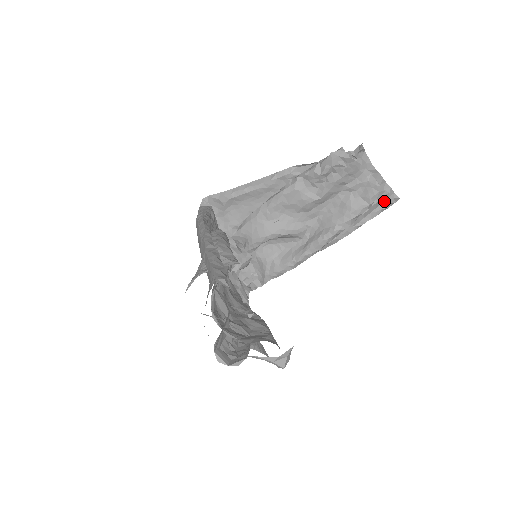
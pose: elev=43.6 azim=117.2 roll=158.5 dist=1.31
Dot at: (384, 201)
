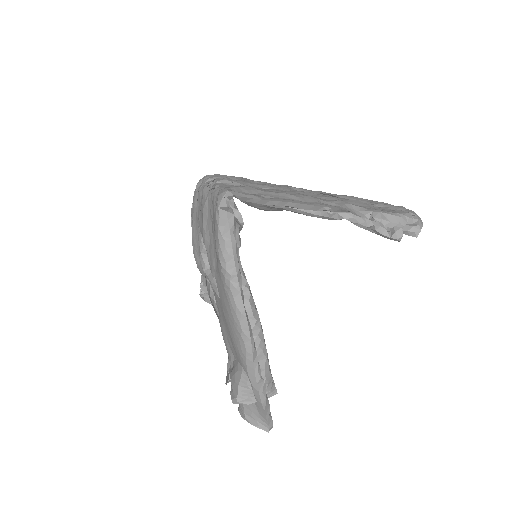
Dot at: occluded
